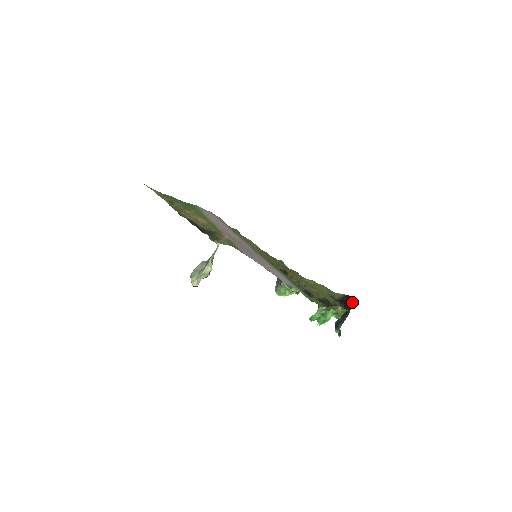
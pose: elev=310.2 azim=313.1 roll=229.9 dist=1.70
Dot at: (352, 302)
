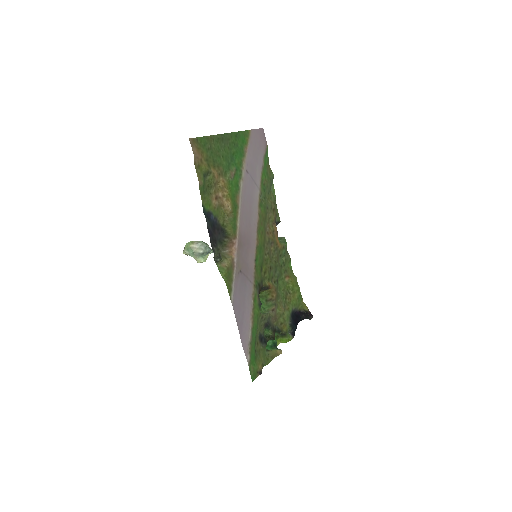
Dot at: occluded
